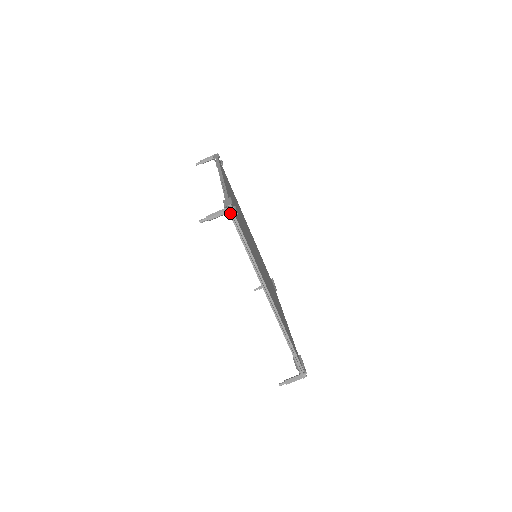
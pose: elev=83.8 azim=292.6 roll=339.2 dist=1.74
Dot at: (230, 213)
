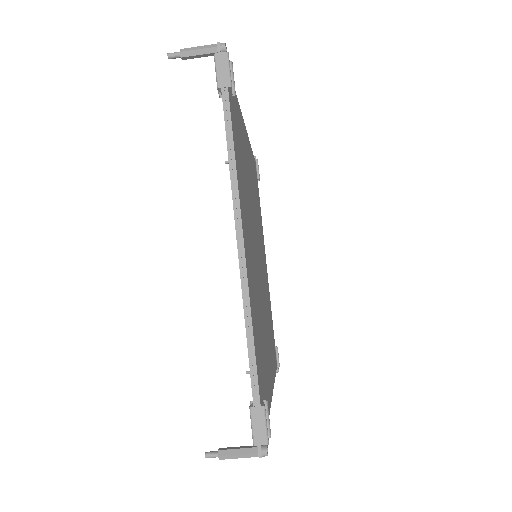
Dot at: (261, 454)
